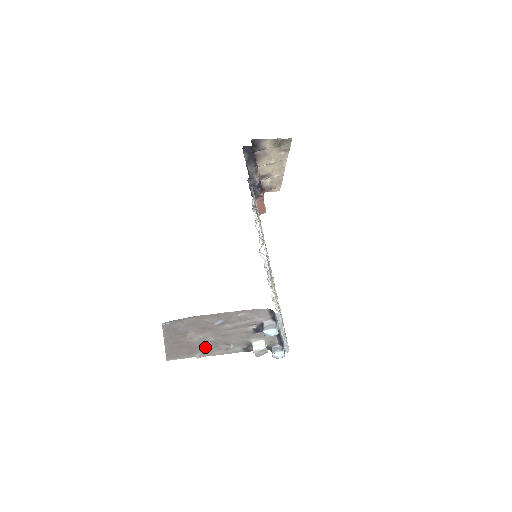
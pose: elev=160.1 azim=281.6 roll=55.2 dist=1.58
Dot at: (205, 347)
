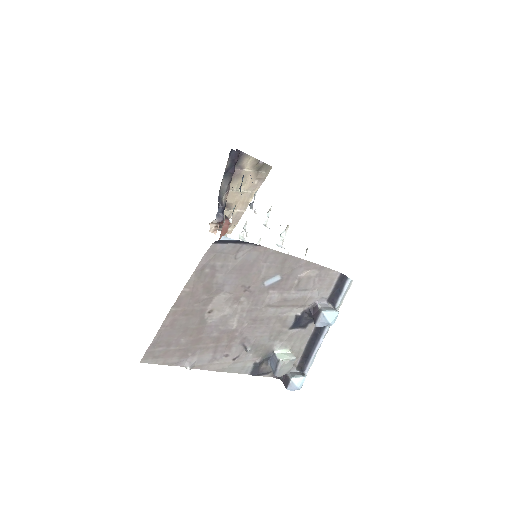
Dot at: (213, 343)
